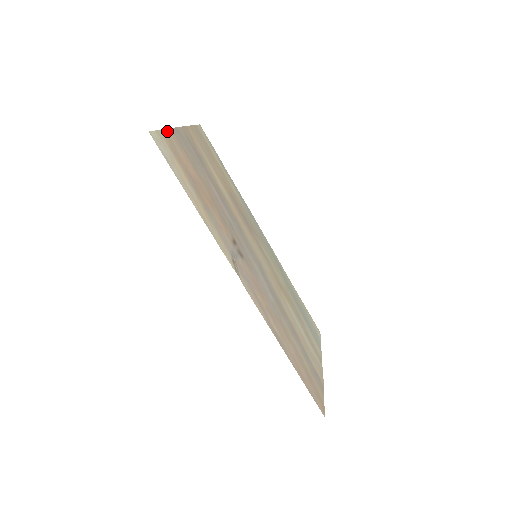
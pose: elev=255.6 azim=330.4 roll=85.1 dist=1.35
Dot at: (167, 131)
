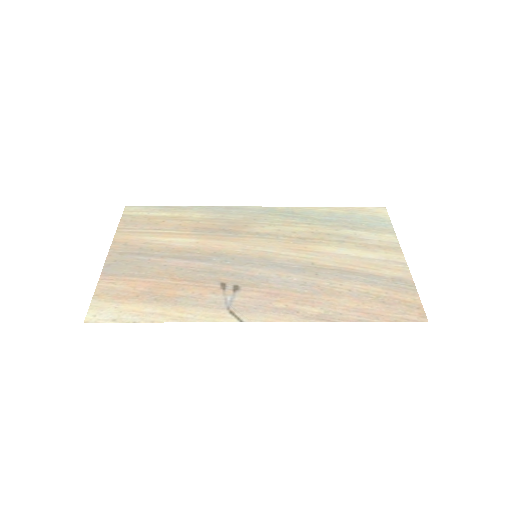
Dot at: (99, 286)
